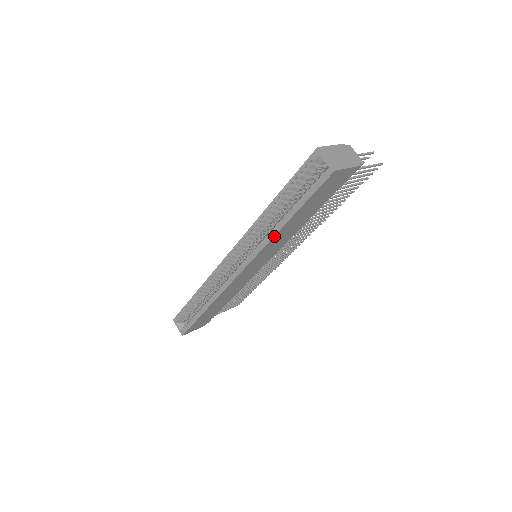
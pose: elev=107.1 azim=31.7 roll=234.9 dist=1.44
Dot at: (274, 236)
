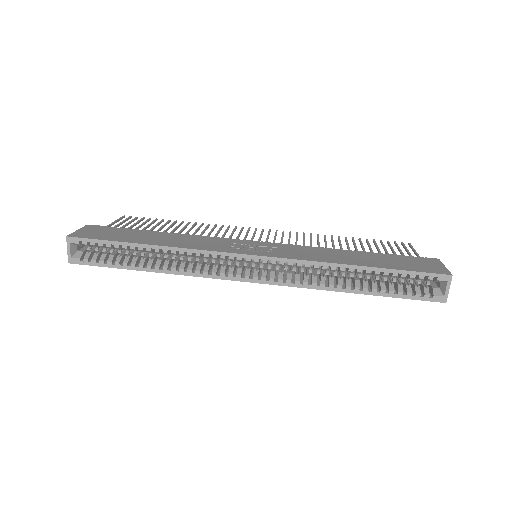
Dot at: (332, 290)
